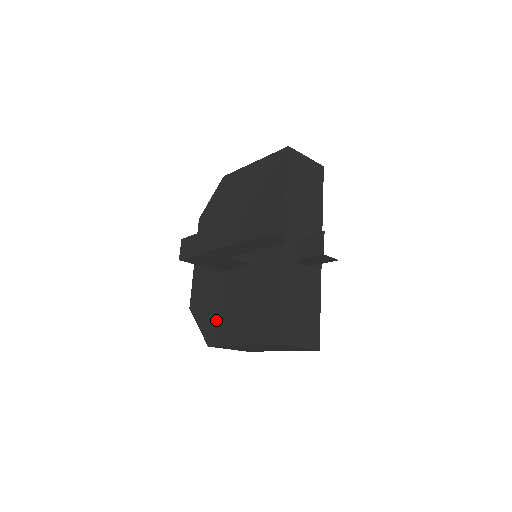
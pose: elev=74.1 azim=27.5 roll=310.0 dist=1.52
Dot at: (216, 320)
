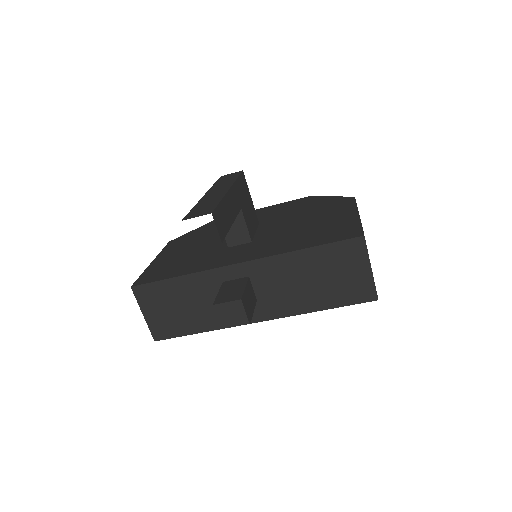
Dot at: (190, 239)
